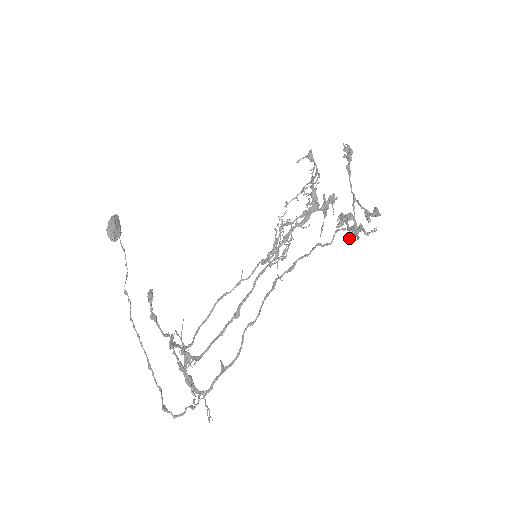
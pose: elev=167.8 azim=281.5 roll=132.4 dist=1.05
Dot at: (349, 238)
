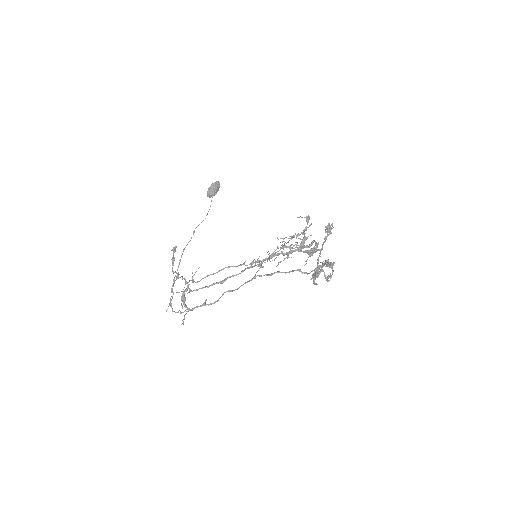
Dot at: occluded
